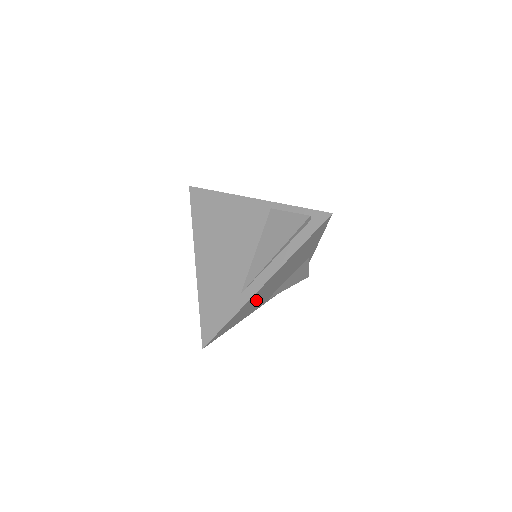
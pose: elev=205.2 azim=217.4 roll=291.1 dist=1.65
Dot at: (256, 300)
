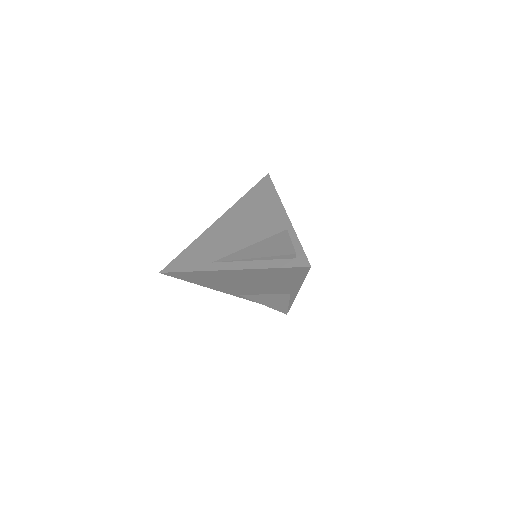
Dot at: (222, 280)
